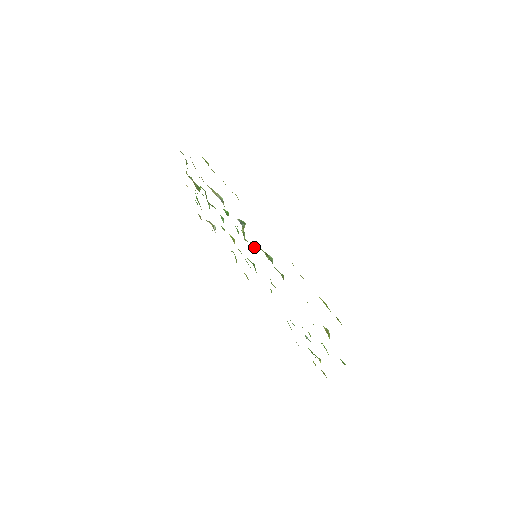
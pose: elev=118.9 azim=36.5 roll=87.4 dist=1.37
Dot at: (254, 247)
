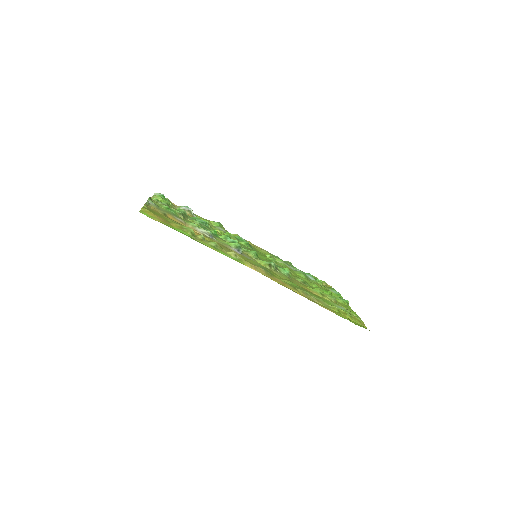
Dot at: (255, 258)
